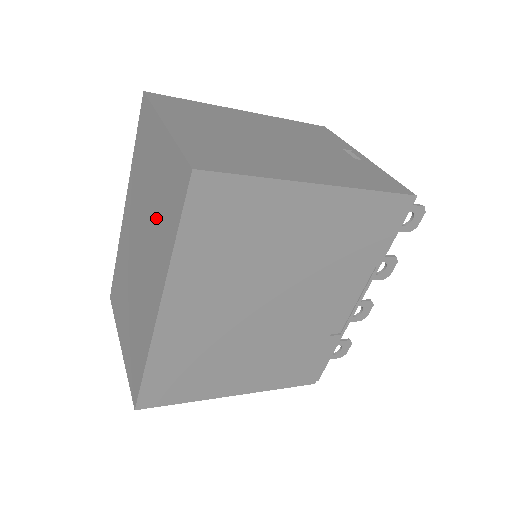
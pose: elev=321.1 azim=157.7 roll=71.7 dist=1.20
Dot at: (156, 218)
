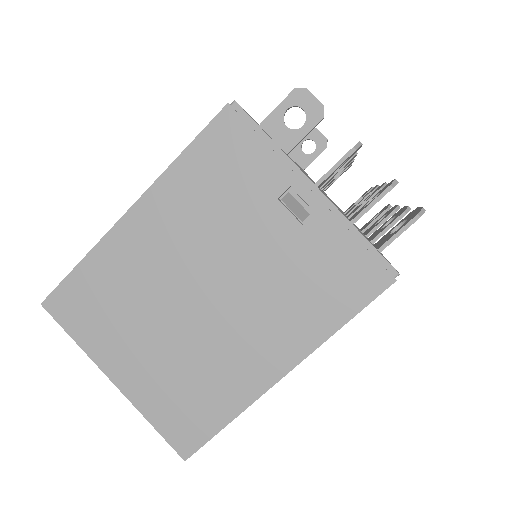
Dot at: occluded
